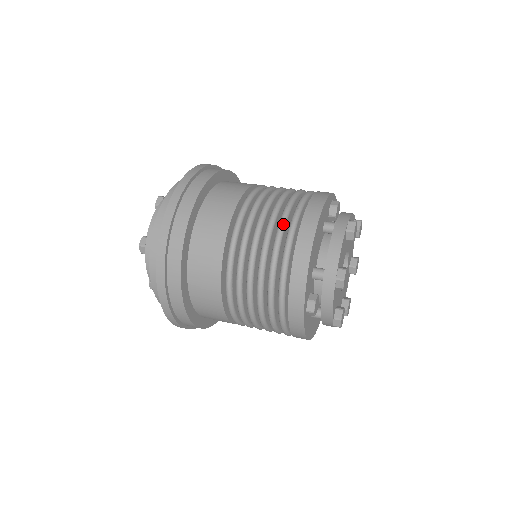
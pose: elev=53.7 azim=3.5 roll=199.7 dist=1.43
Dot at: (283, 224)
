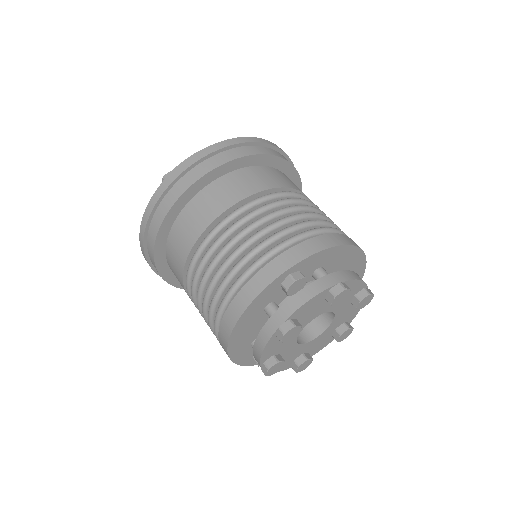
Dot at: (212, 307)
